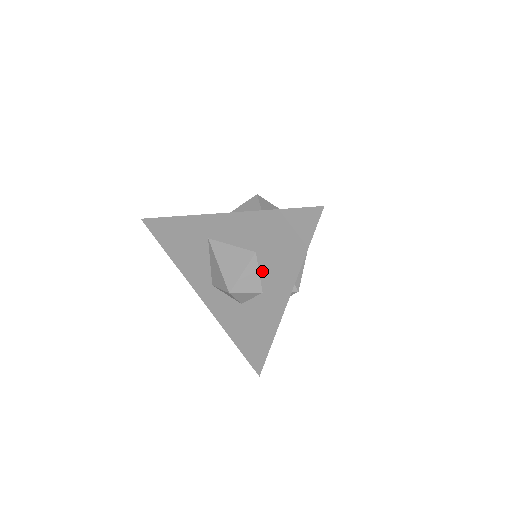
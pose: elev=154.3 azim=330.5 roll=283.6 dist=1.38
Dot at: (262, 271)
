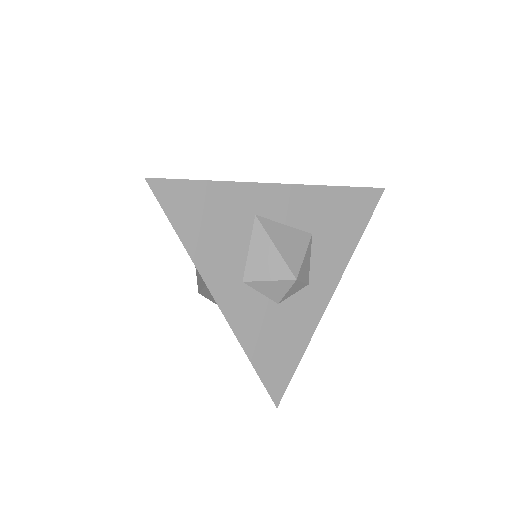
Dot at: (314, 257)
